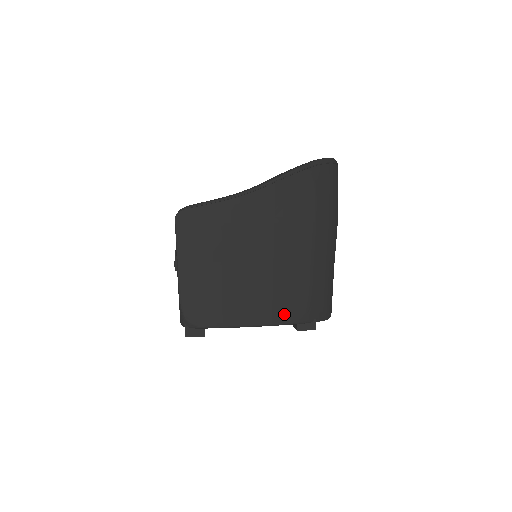
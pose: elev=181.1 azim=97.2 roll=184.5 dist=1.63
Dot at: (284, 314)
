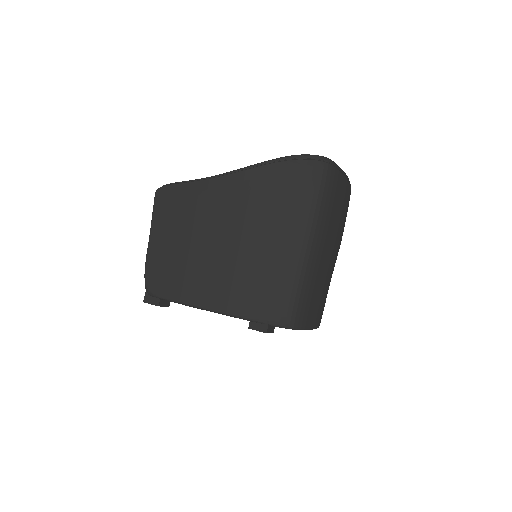
Dot at: (232, 304)
